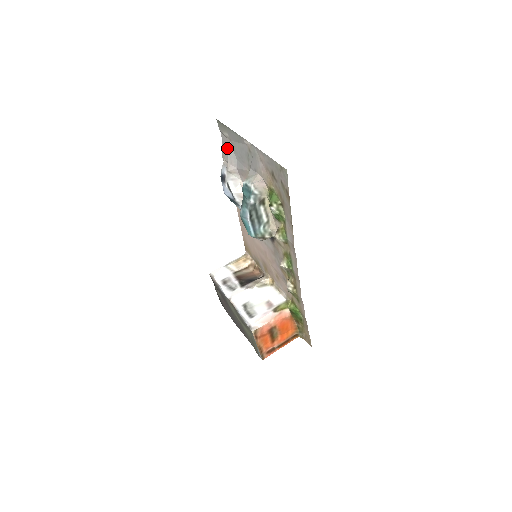
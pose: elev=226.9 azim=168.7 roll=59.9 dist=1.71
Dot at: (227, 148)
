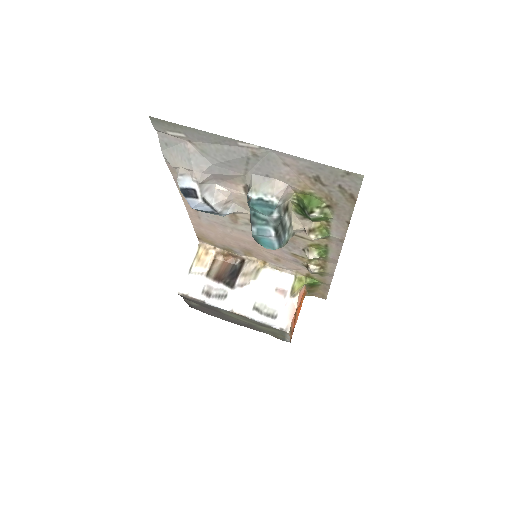
Dot at: (183, 152)
